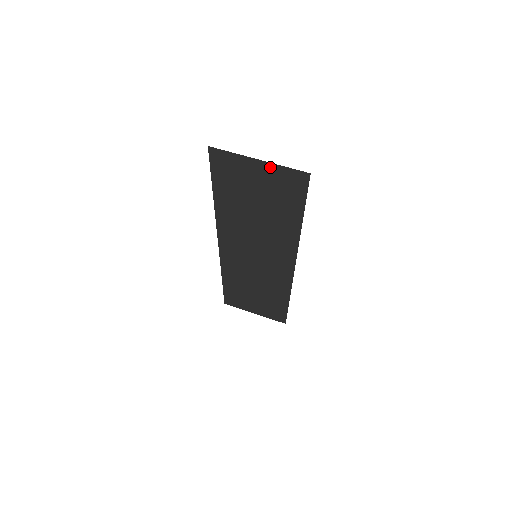
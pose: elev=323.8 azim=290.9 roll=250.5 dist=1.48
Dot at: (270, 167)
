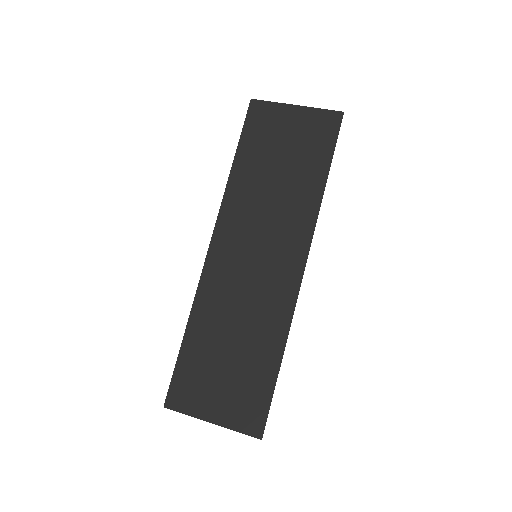
Dot at: (306, 112)
